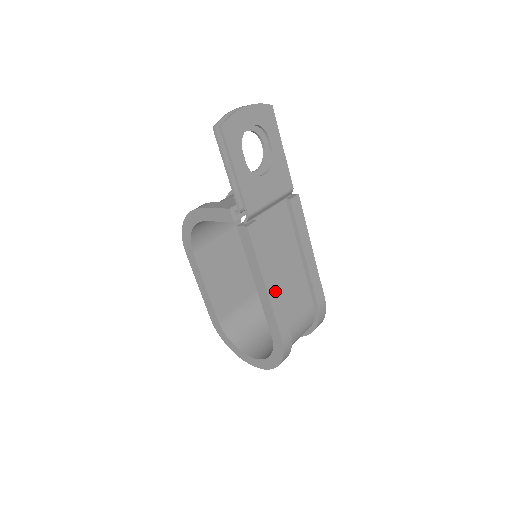
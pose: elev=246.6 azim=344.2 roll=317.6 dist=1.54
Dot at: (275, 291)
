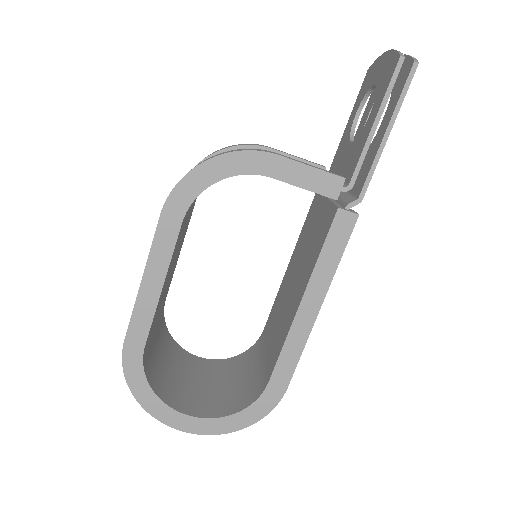
Dot at: occluded
